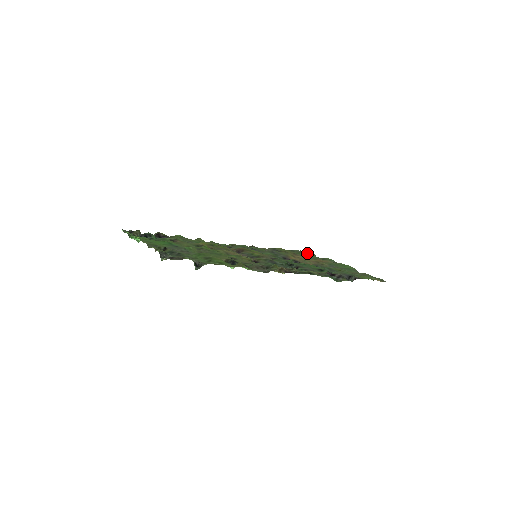
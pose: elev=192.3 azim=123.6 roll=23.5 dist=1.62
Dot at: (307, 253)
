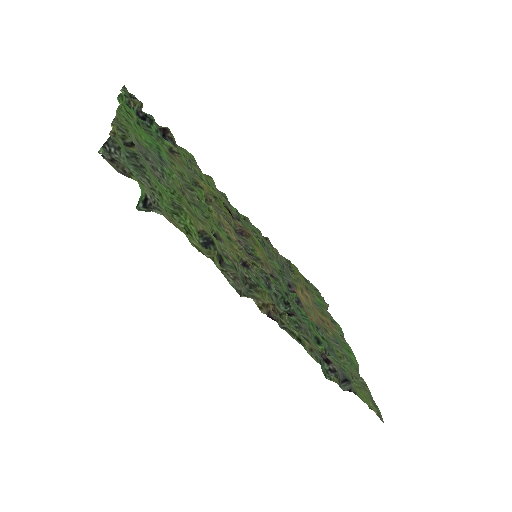
Dot at: (321, 298)
